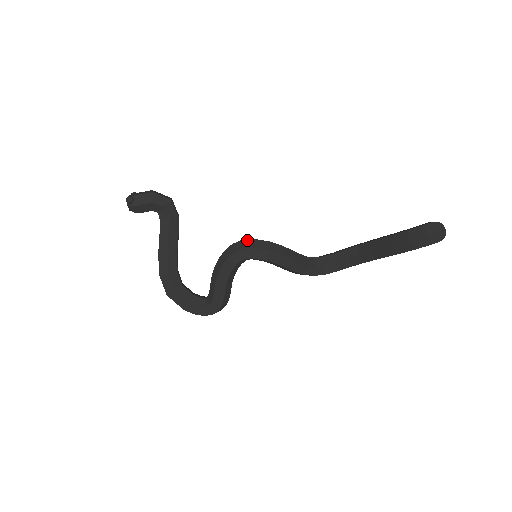
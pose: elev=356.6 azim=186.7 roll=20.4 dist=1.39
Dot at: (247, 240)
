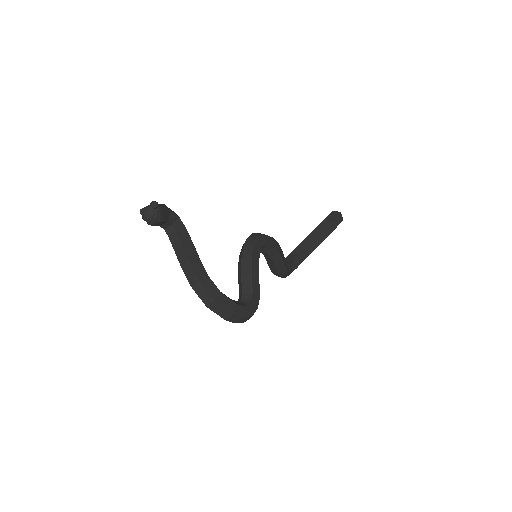
Dot at: (255, 233)
